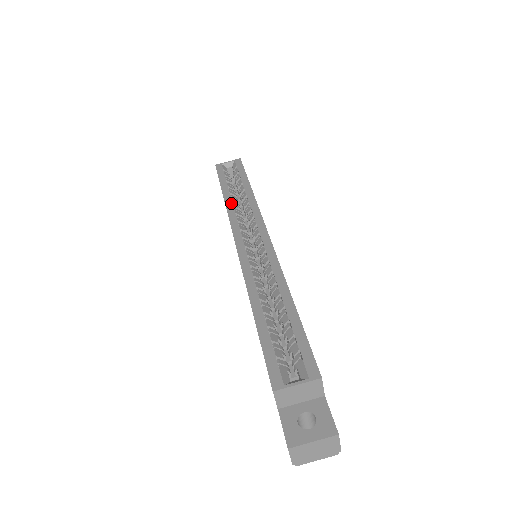
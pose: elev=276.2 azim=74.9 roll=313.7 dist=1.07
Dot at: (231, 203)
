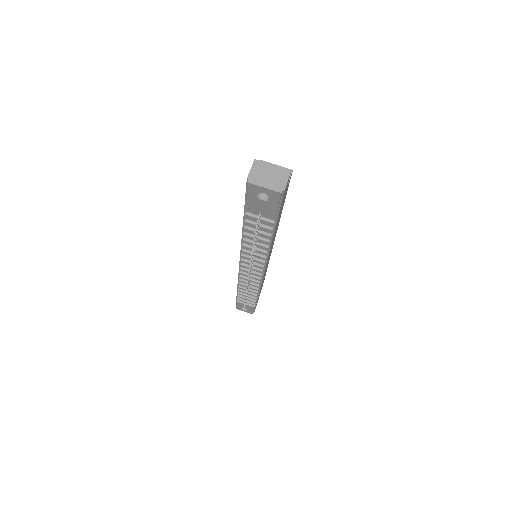
Dot at: occluded
